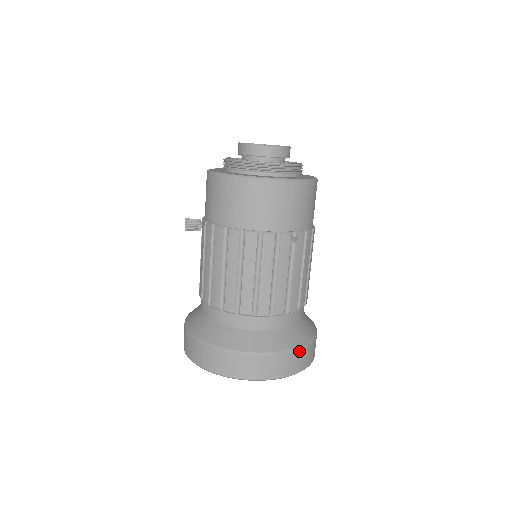
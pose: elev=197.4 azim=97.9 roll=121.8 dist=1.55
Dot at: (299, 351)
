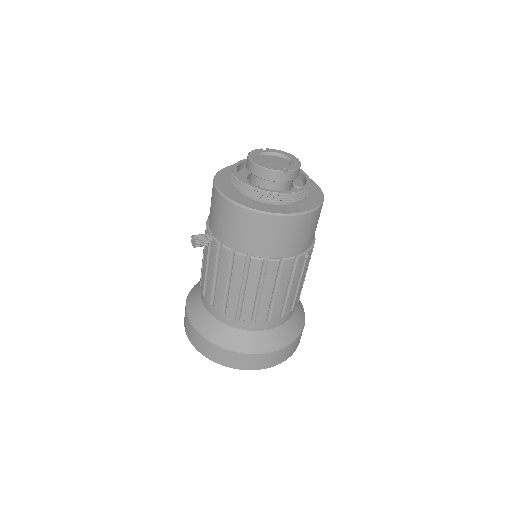
Dot at: (299, 336)
